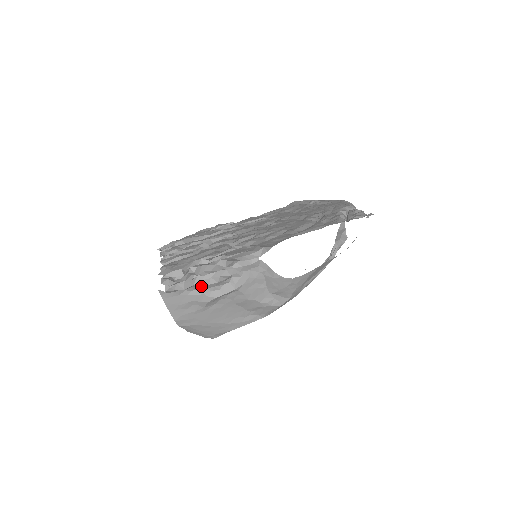
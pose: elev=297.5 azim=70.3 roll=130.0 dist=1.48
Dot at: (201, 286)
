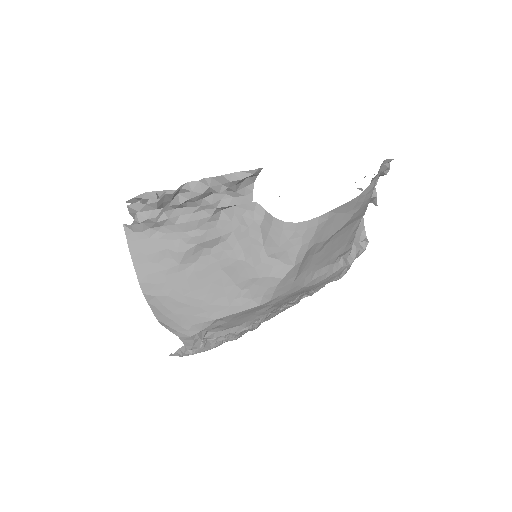
Dot at: (178, 225)
